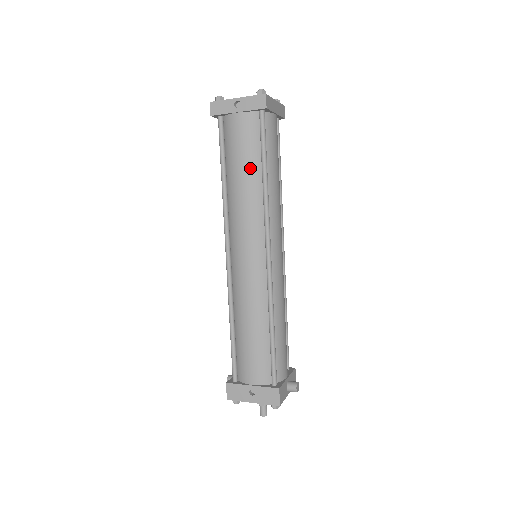
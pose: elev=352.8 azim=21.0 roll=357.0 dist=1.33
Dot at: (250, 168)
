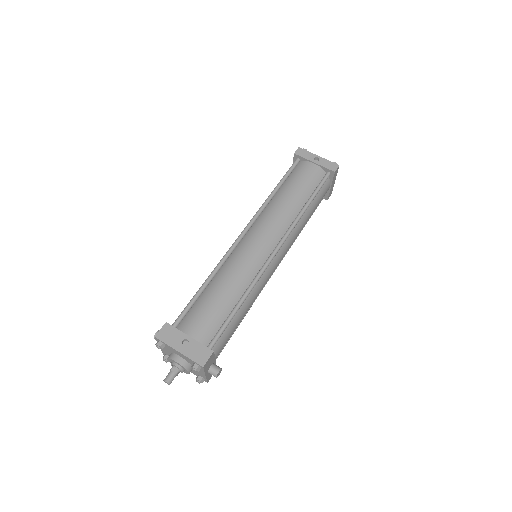
Dot at: (300, 195)
